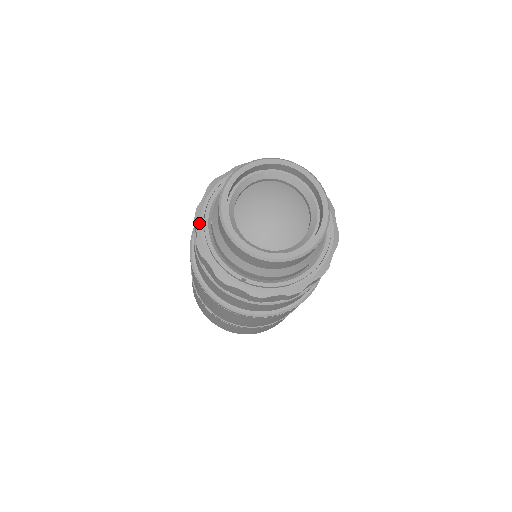
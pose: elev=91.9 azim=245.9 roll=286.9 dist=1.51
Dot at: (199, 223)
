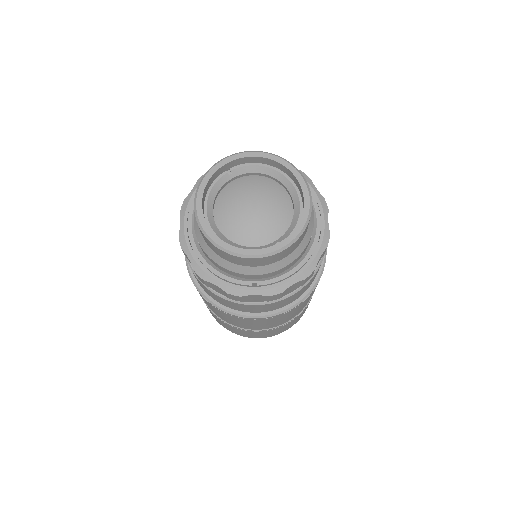
Dot at: (187, 250)
